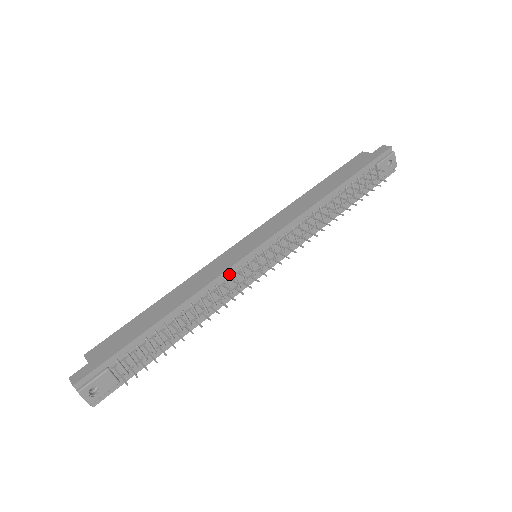
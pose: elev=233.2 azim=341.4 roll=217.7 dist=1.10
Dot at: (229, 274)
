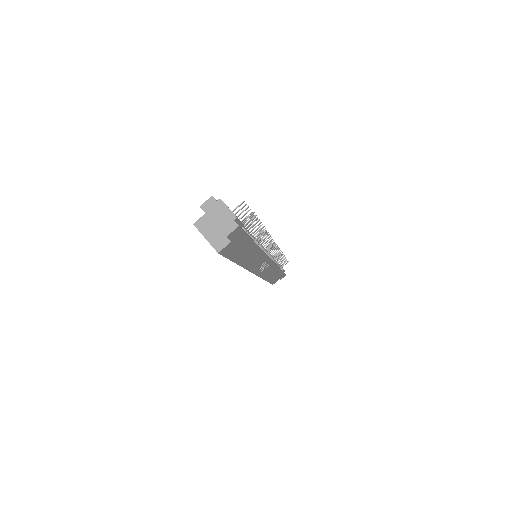
Dot at: occluded
